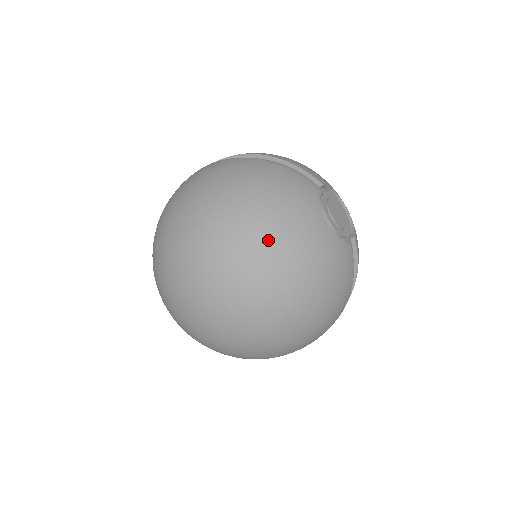
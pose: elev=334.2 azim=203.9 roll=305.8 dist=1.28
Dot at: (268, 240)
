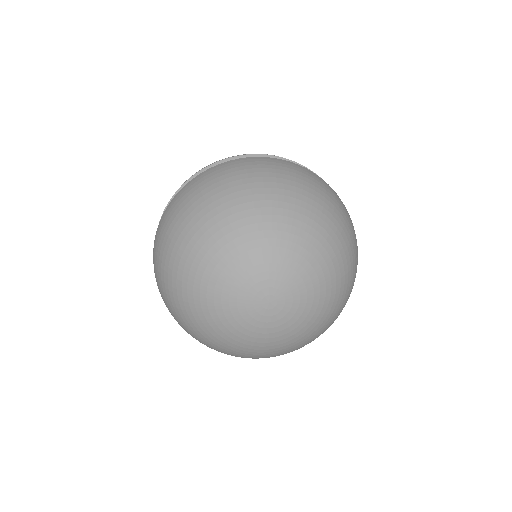
Dot at: (337, 248)
